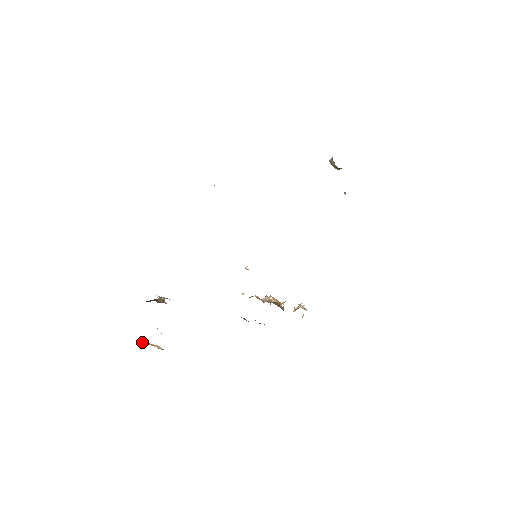
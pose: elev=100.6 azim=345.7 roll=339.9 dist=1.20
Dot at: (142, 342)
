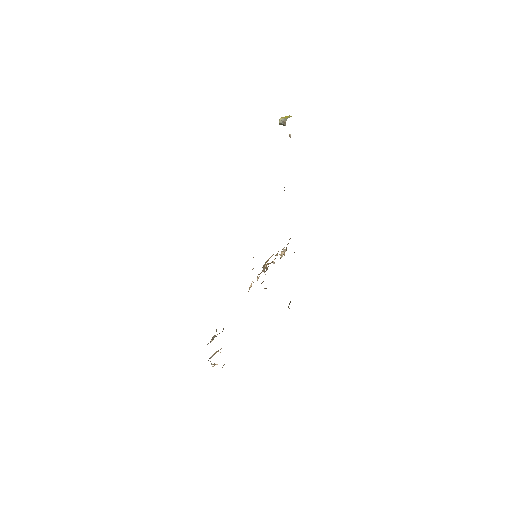
Dot at: occluded
